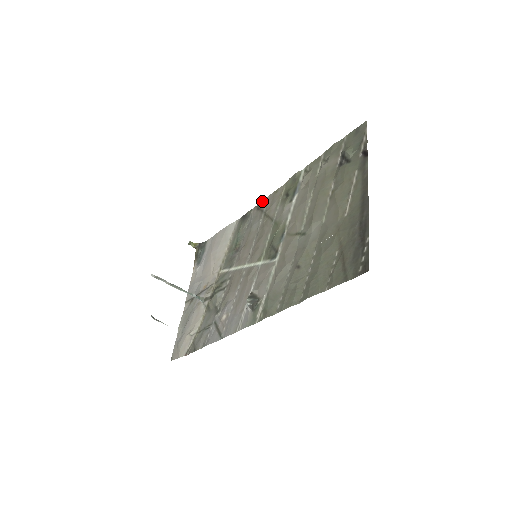
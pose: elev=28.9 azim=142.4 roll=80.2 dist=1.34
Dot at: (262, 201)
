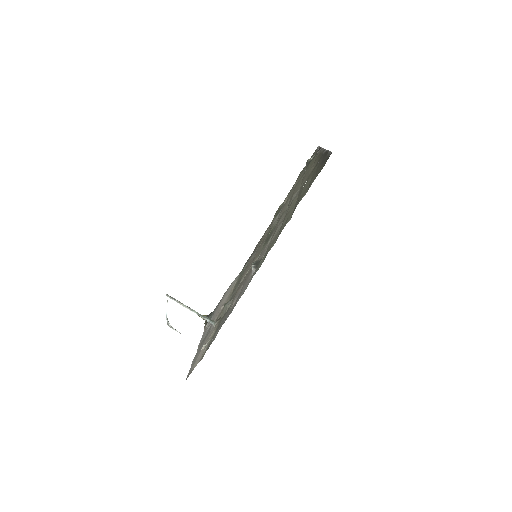
Dot at: (257, 244)
